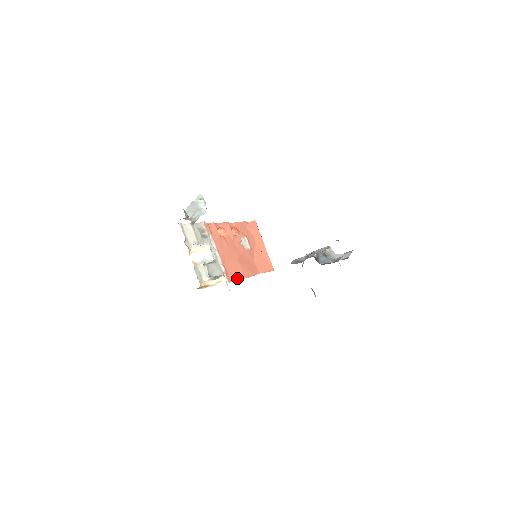
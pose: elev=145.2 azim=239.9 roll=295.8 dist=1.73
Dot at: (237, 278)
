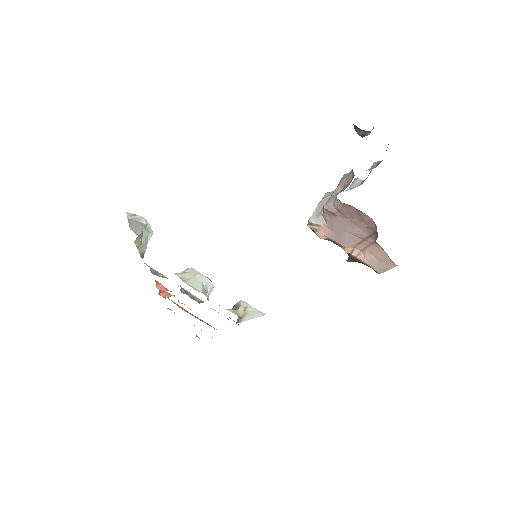
Dot at: occluded
